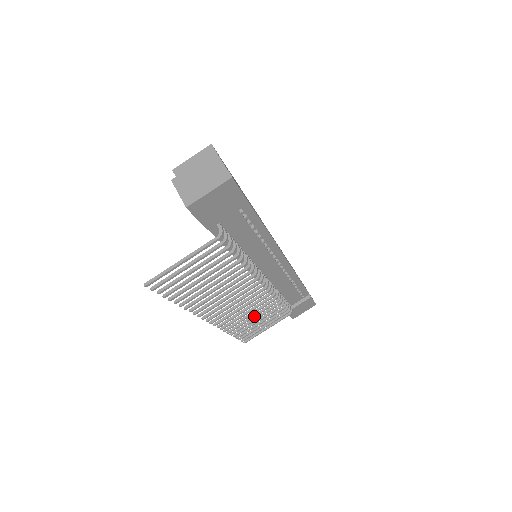
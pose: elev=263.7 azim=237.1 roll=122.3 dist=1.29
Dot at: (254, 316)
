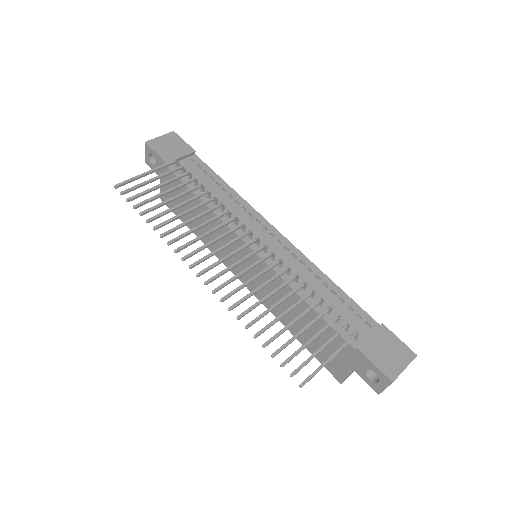
Dot at: (277, 302)
